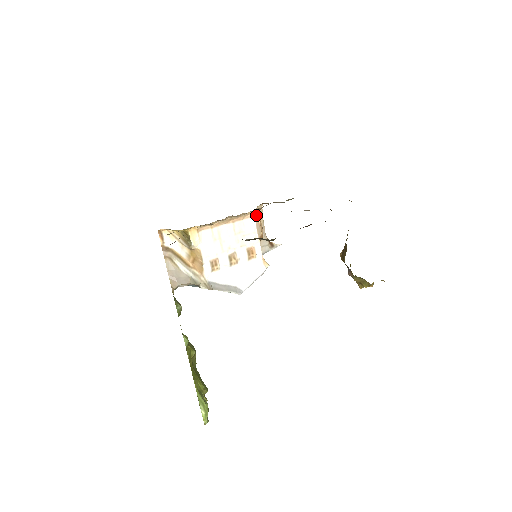
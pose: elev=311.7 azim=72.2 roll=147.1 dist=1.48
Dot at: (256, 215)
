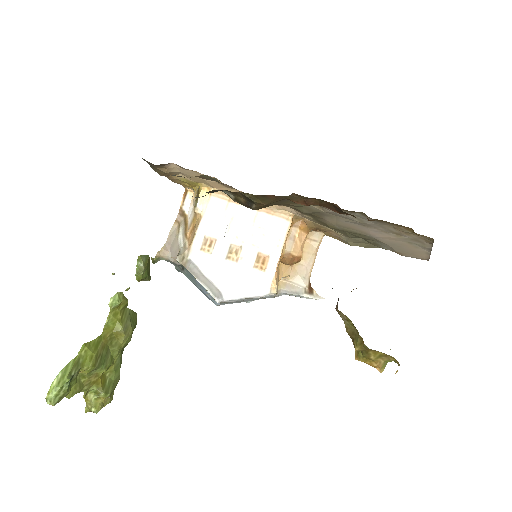
Dot at: (297, 226)
